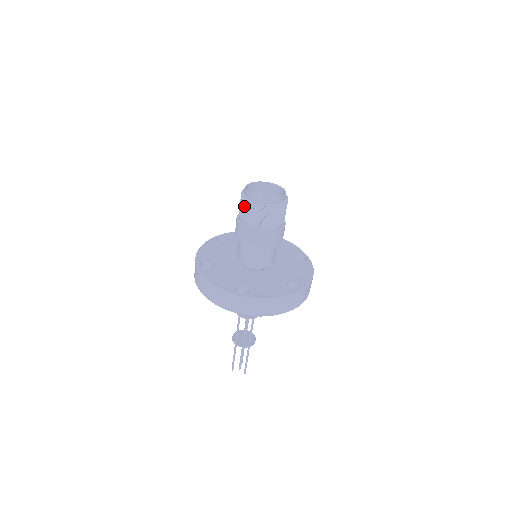
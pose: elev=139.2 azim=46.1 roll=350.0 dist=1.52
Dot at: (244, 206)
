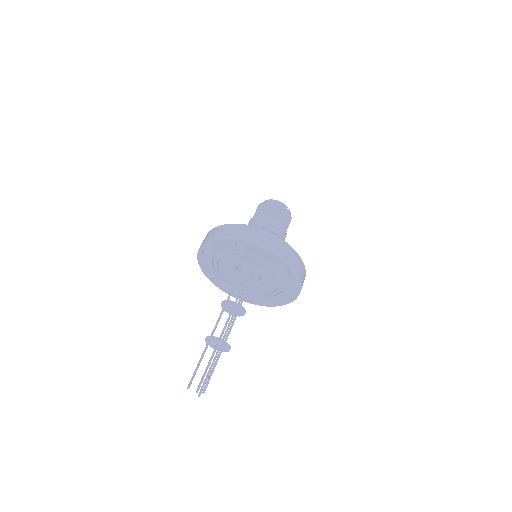
Dot at: (259, 208)
